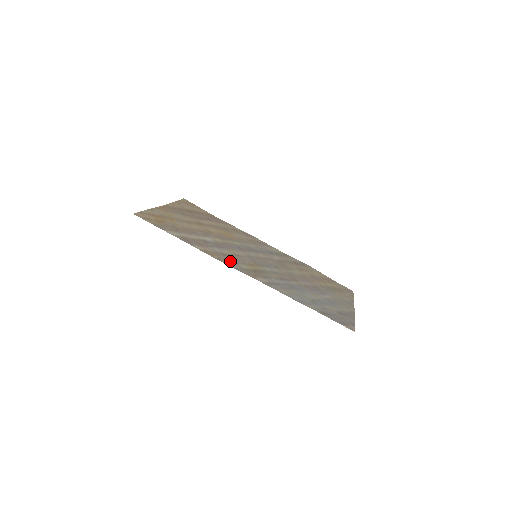
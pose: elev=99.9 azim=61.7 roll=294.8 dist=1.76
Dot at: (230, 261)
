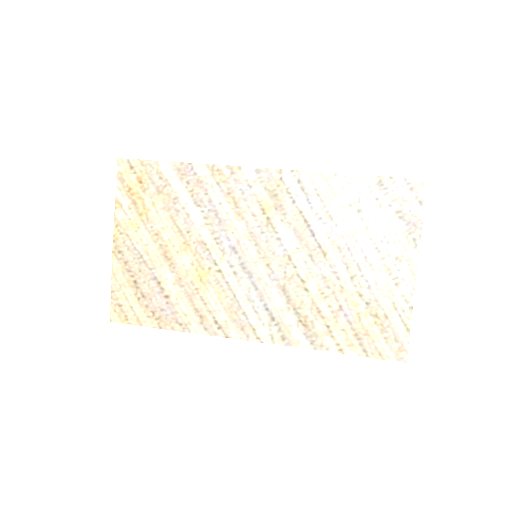
Dot at: (242, 183)
